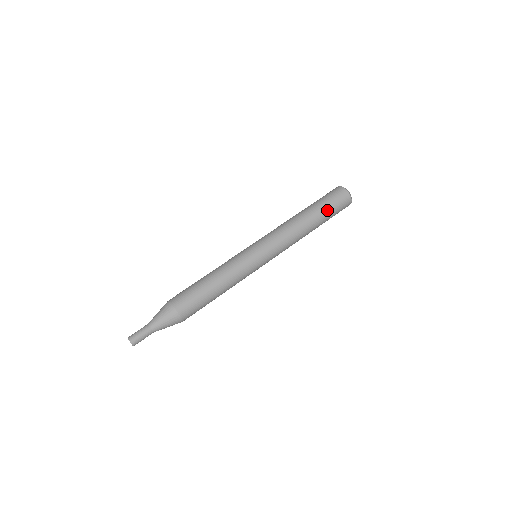
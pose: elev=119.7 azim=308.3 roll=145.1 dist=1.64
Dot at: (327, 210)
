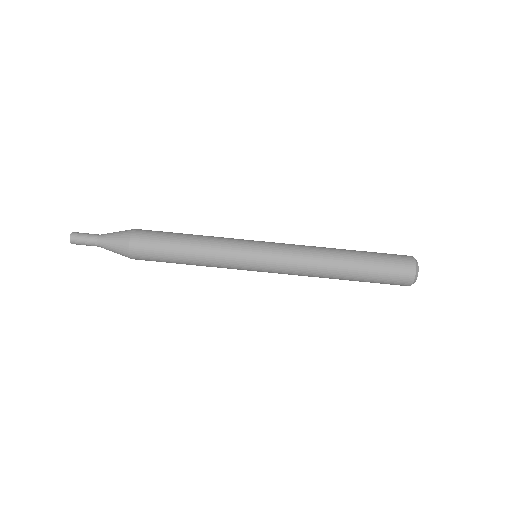
Dot at: (370, 280)
